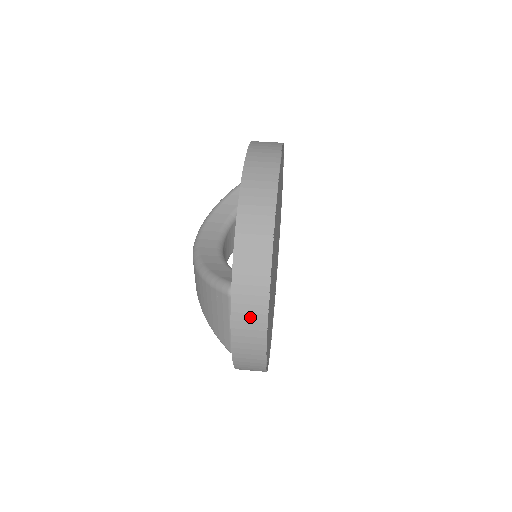
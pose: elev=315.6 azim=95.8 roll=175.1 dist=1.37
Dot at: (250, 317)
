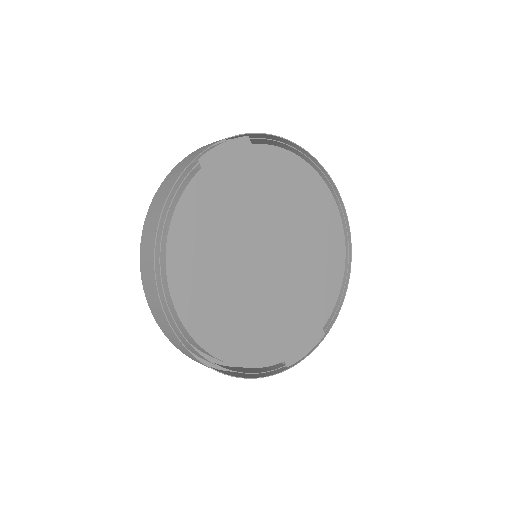
Dot at: (238, 136)
